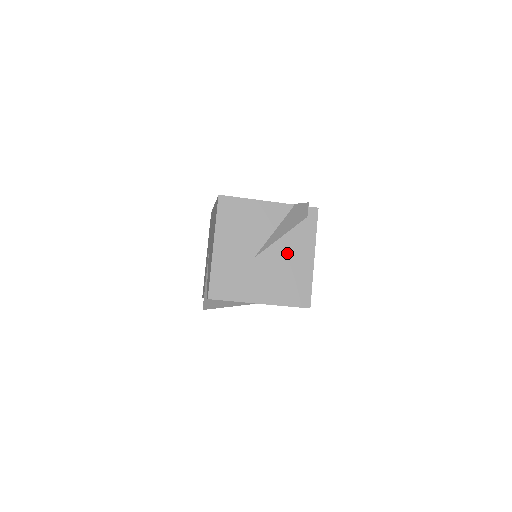
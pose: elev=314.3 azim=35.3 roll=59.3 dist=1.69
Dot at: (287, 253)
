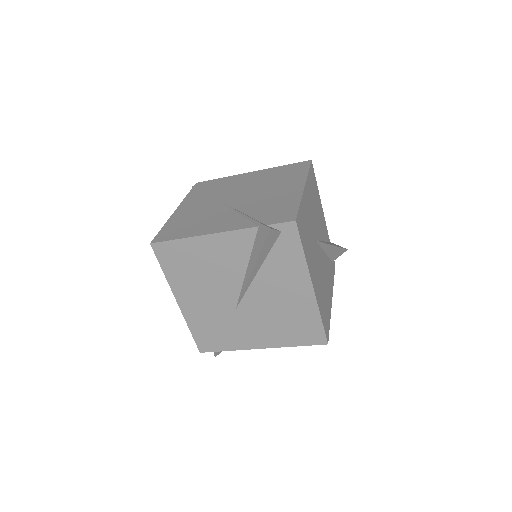
Dot at: (325, 271)
